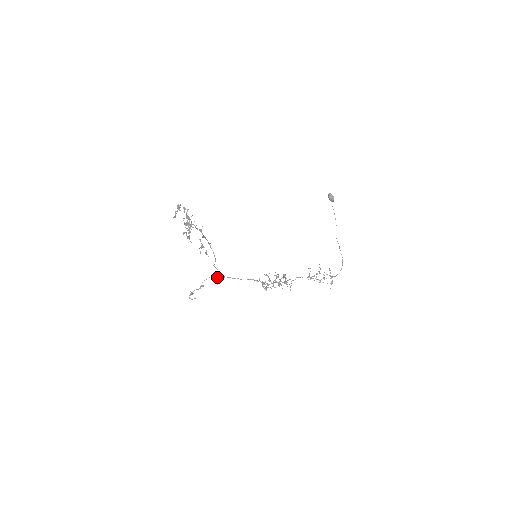
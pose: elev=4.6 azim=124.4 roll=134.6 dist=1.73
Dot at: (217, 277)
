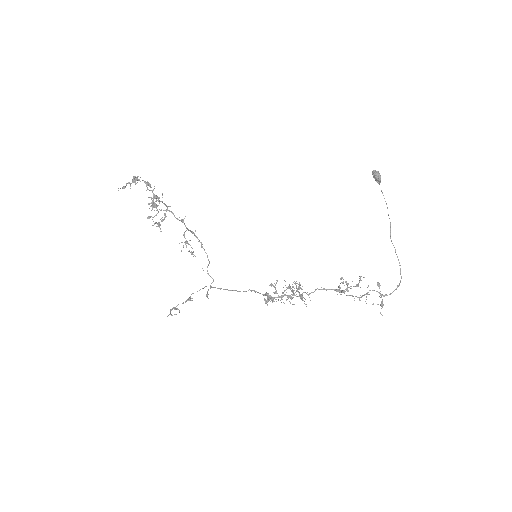
Dot at: (210, 288)
